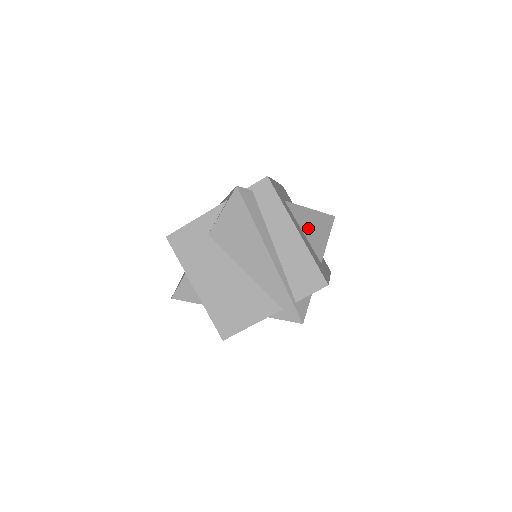
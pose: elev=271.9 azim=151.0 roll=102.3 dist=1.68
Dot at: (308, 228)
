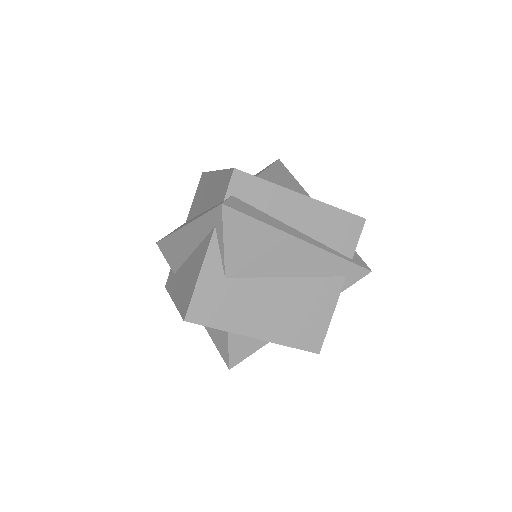
Dot at: occluded
